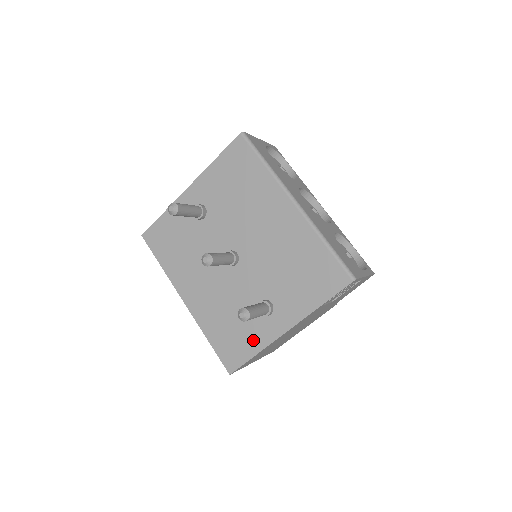
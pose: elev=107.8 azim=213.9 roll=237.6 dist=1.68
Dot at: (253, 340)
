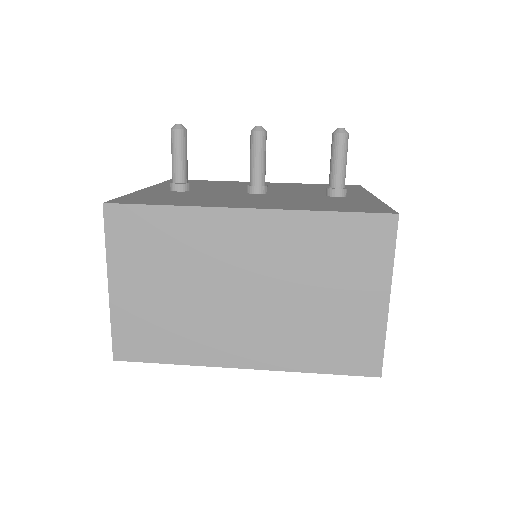
Dot at: (365, 202)
